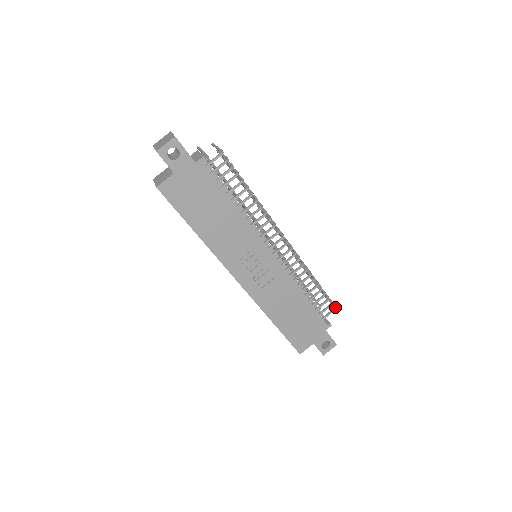
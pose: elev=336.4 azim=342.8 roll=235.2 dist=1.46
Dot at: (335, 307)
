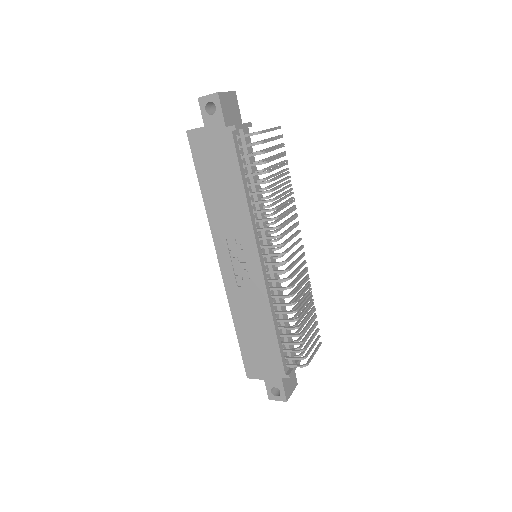
Dot at: (306, 365)
